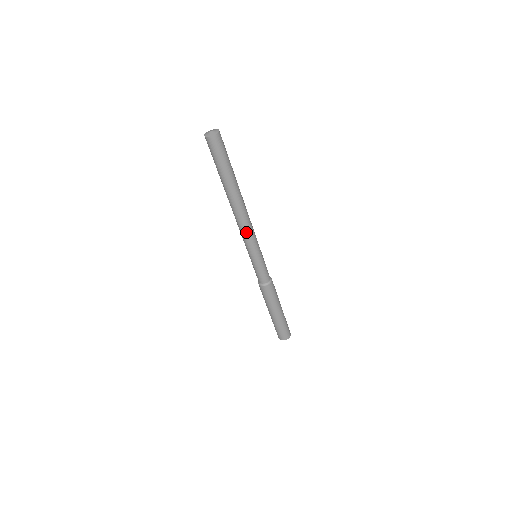
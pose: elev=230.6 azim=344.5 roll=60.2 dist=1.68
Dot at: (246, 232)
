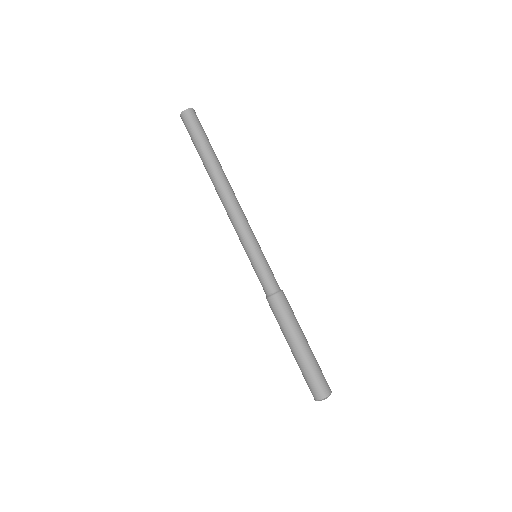
Dot at: (242, 214)
